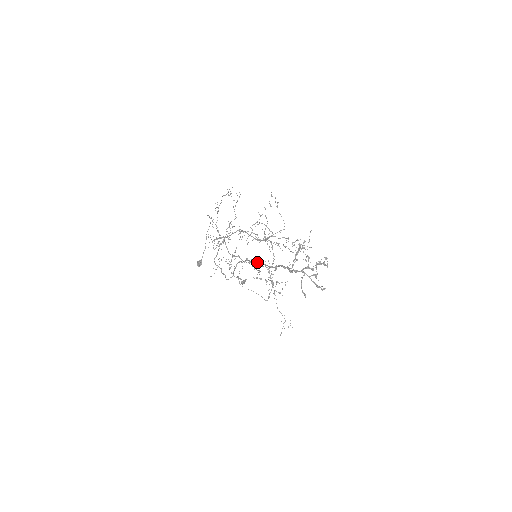
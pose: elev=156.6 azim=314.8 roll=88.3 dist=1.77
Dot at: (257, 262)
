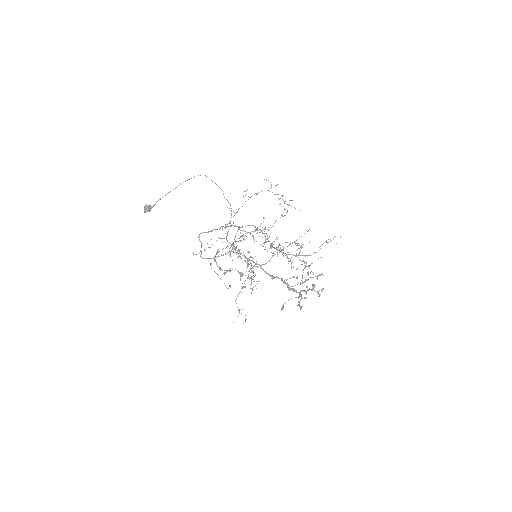
Dot at: (254, 262)
